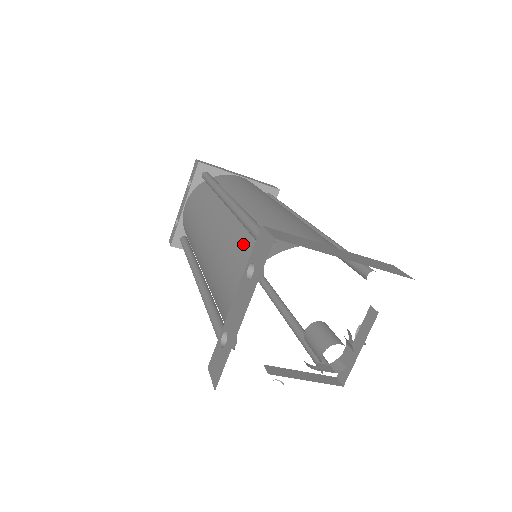
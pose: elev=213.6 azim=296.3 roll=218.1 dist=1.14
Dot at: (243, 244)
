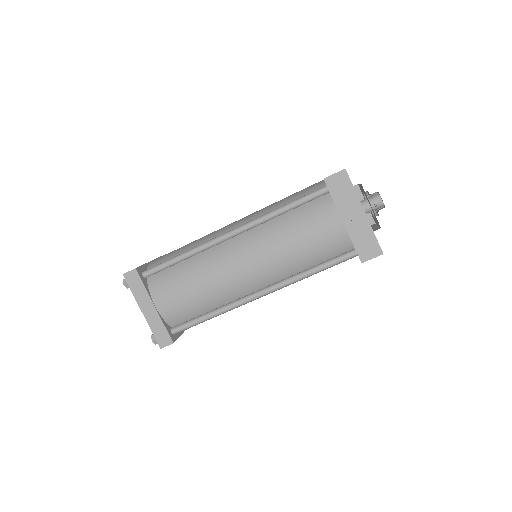
Dot at: occluded
